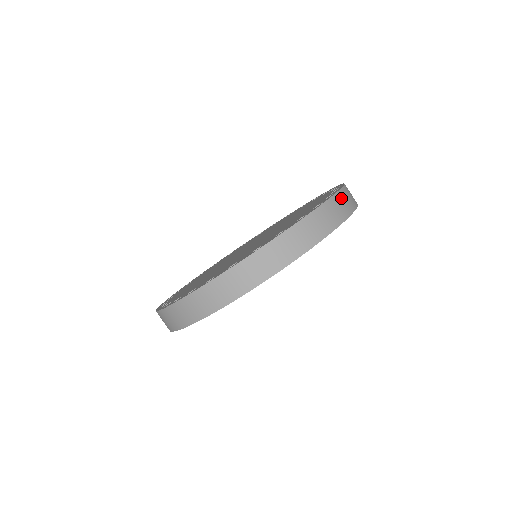
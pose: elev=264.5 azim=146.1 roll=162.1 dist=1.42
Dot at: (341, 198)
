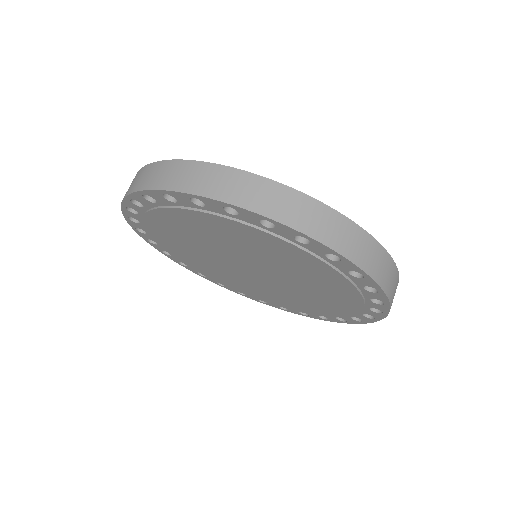
Dot at: occluded
